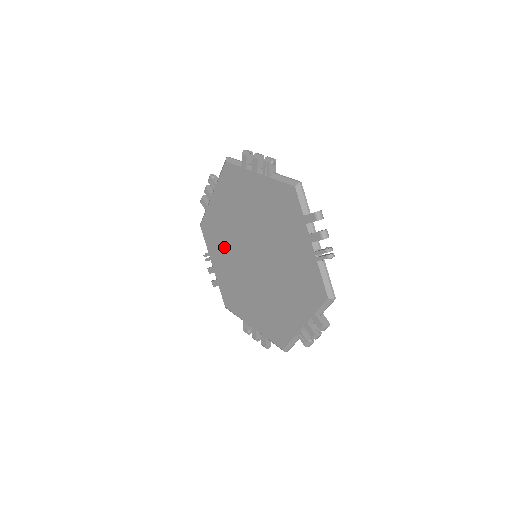
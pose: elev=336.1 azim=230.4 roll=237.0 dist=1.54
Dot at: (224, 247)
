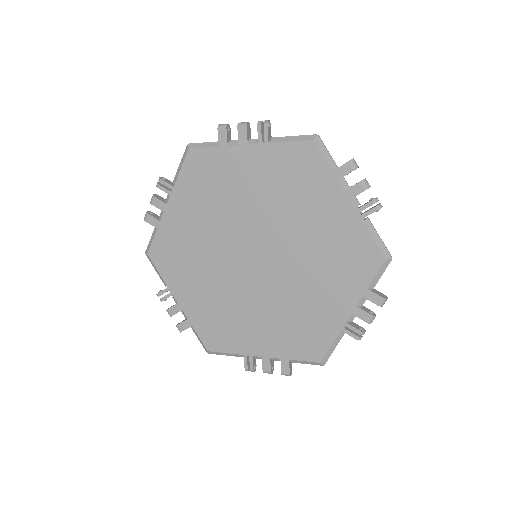
Dot at: (212, 206)
